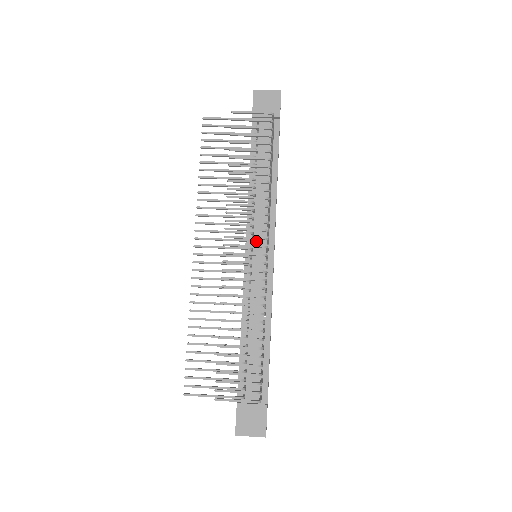
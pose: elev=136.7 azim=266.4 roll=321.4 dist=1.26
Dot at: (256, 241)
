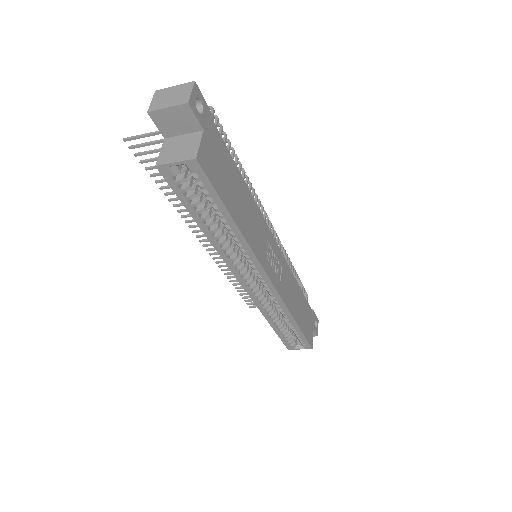
Dot at: occluded
